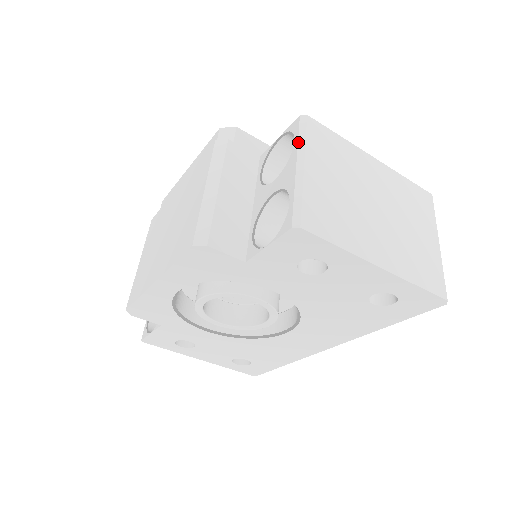
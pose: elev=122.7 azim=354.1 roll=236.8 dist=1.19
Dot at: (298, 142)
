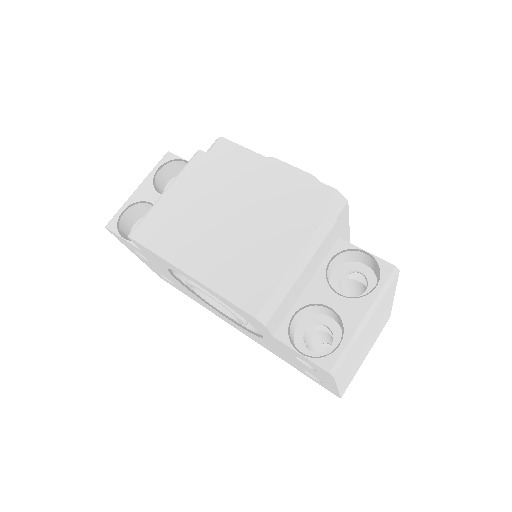
Dot at: (379, 294)
